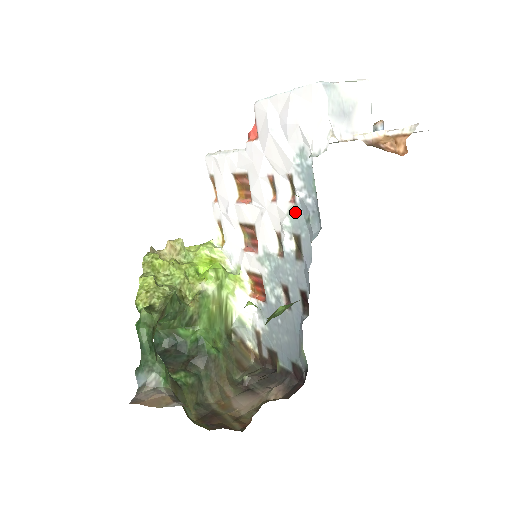
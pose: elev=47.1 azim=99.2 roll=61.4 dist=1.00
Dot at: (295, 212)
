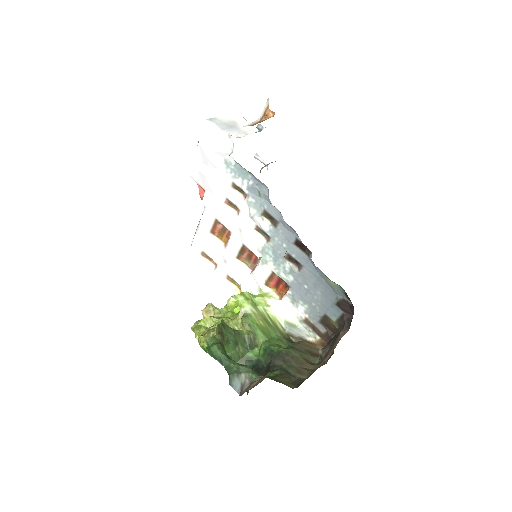
Dot at: (251, 200)
